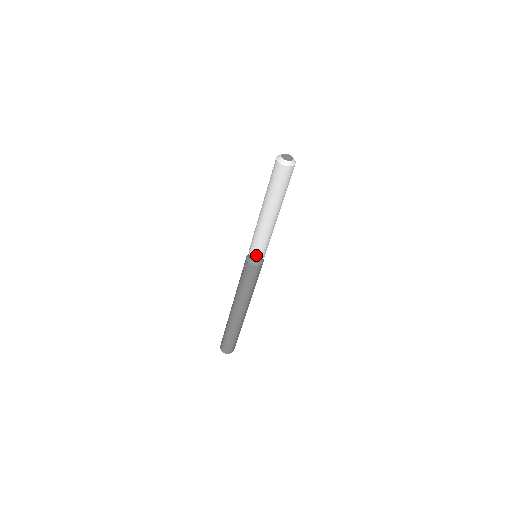
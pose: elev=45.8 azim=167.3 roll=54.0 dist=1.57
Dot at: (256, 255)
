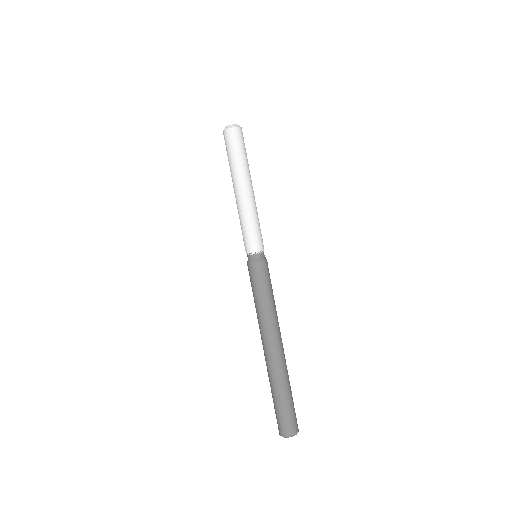
Dot at: (246, 248)
